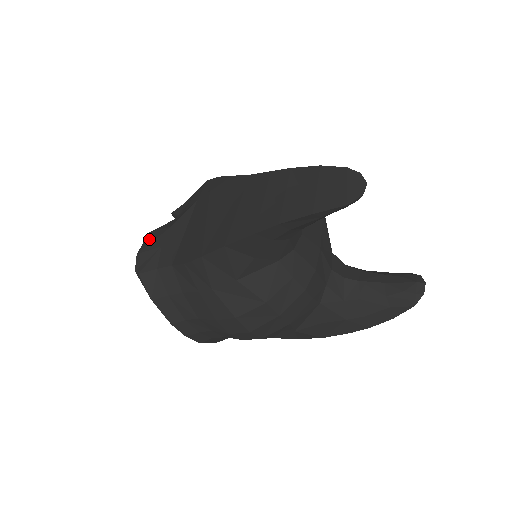
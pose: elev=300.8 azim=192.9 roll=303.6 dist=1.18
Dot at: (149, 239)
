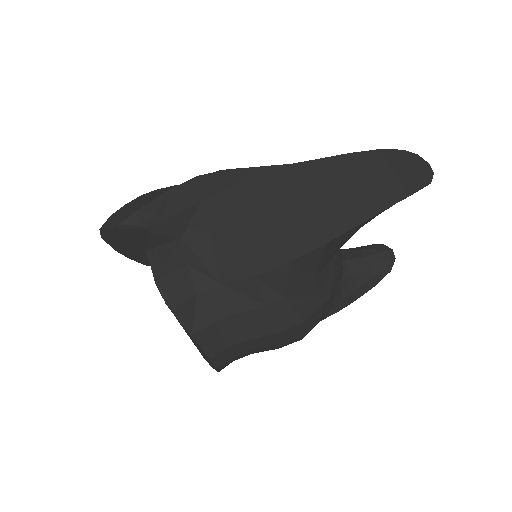
Dot at: (157, 259)
